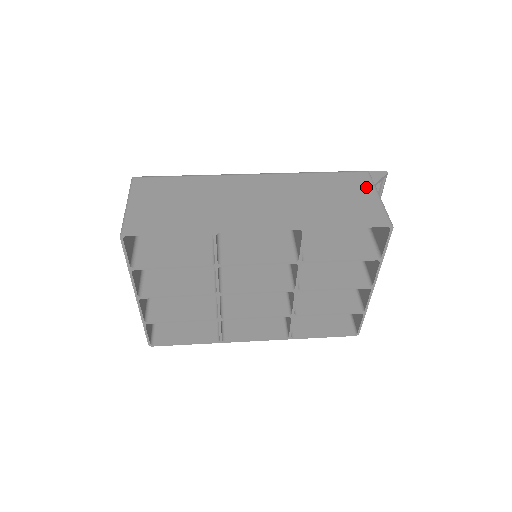
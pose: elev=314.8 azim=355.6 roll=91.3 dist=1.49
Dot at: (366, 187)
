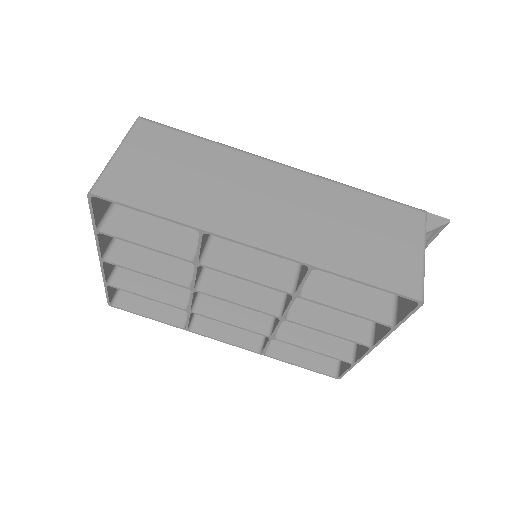
Dot at: (413, 234)
